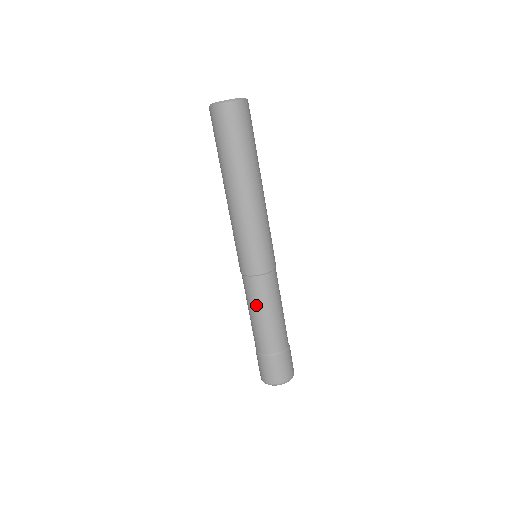
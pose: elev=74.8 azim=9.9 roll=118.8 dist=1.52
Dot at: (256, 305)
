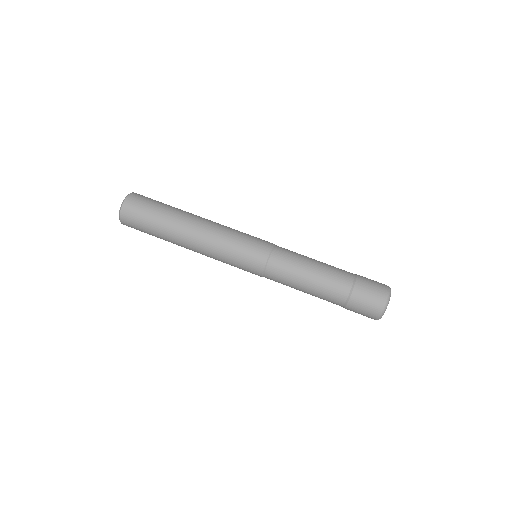
Dot at: (292, 285)
